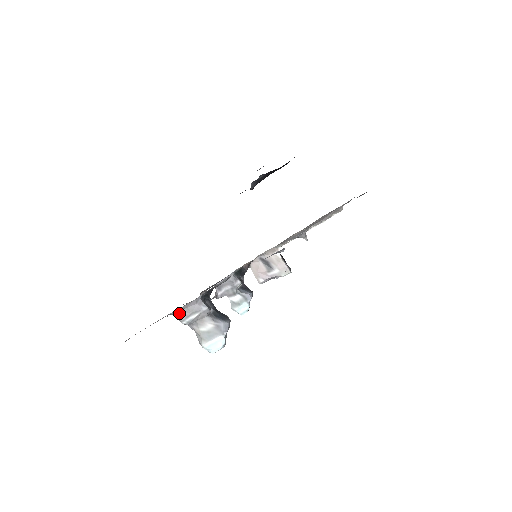
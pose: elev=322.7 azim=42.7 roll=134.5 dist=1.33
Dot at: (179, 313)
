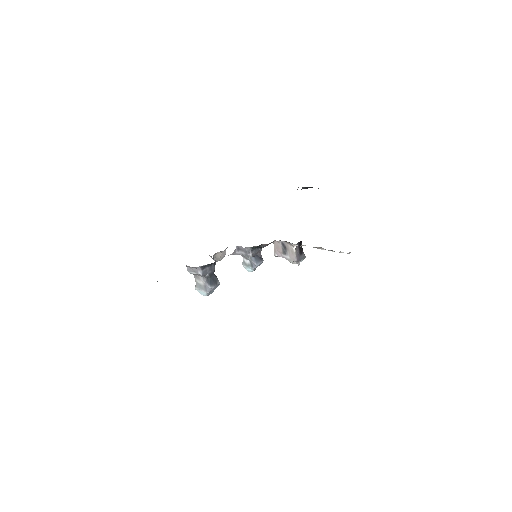
Dot at: (187, 266)
